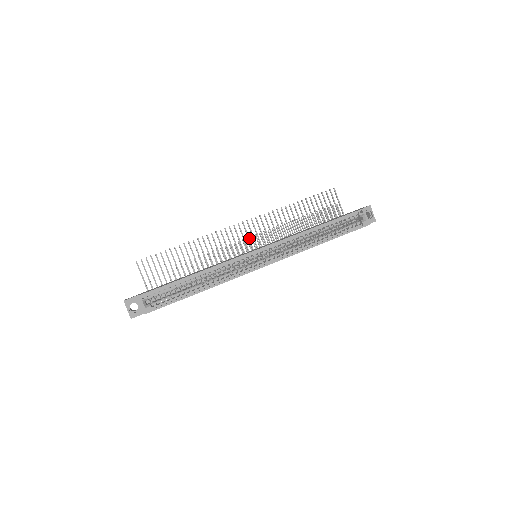
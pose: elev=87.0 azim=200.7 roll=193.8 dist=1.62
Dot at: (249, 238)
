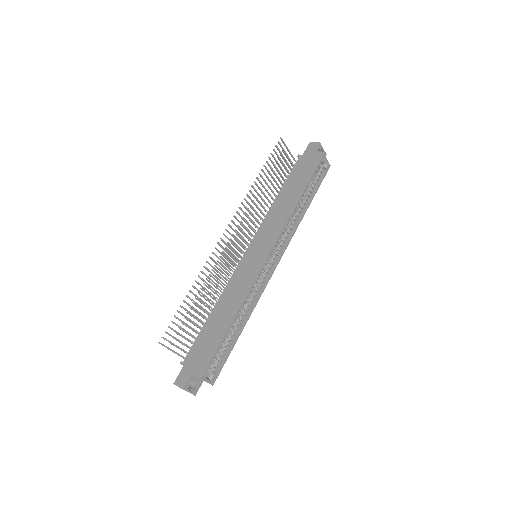
Dot at: (237, 240)
